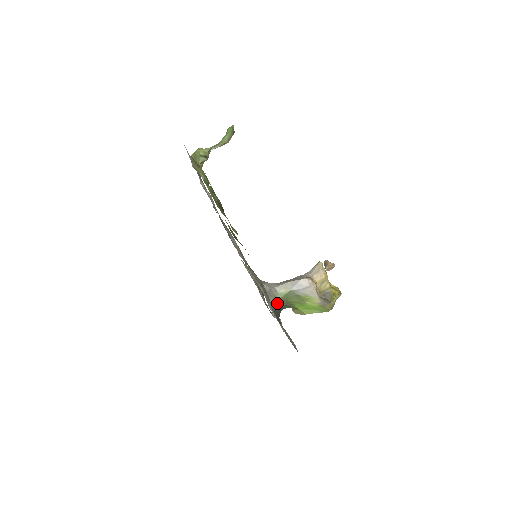
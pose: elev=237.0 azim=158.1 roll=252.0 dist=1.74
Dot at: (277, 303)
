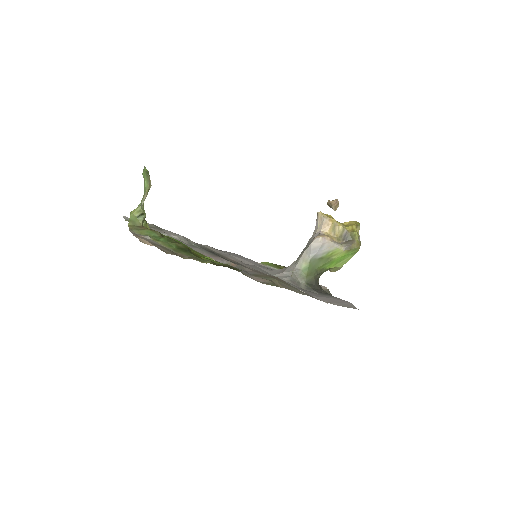
Dot at: (308, 279)
